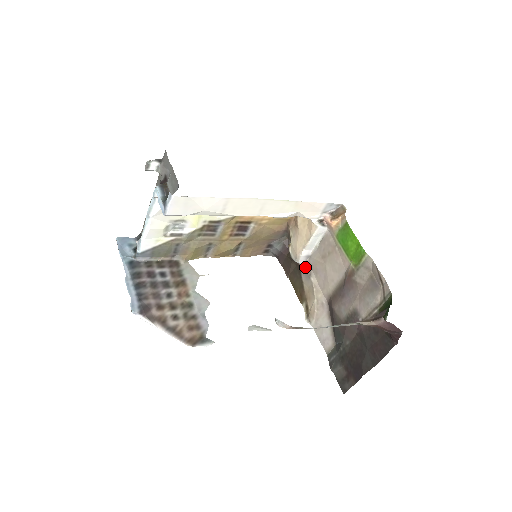
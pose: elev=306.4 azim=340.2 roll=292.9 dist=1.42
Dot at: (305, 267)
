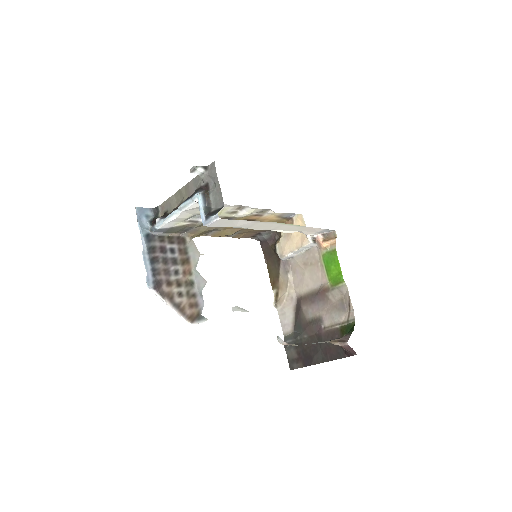
Dot at: (285, 263)
